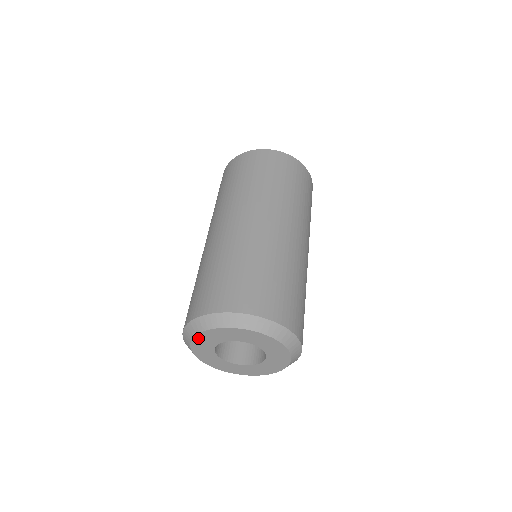
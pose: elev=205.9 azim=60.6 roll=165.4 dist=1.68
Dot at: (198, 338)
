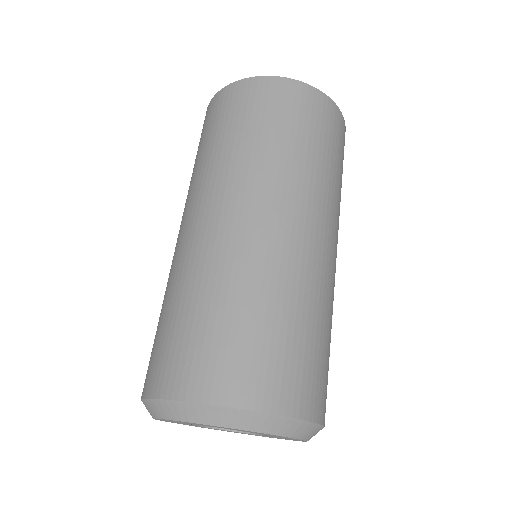
Dot at: (162, 419)
